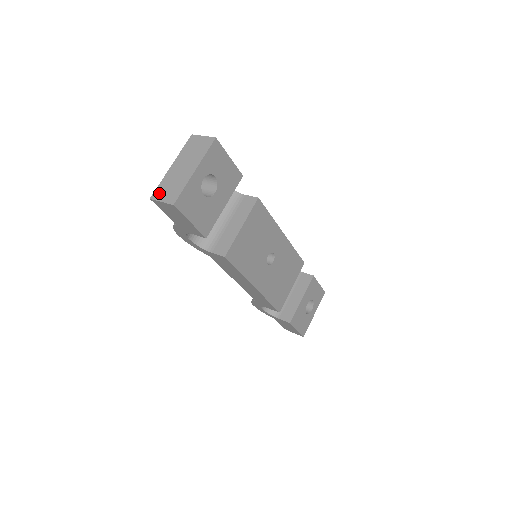
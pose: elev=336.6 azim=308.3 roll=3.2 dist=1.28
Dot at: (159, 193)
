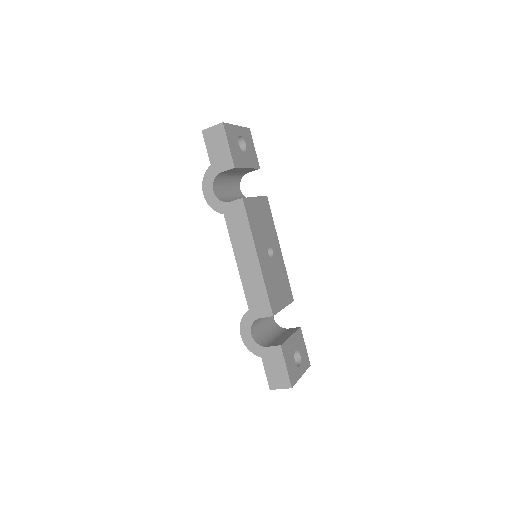
Dot at: occluded
